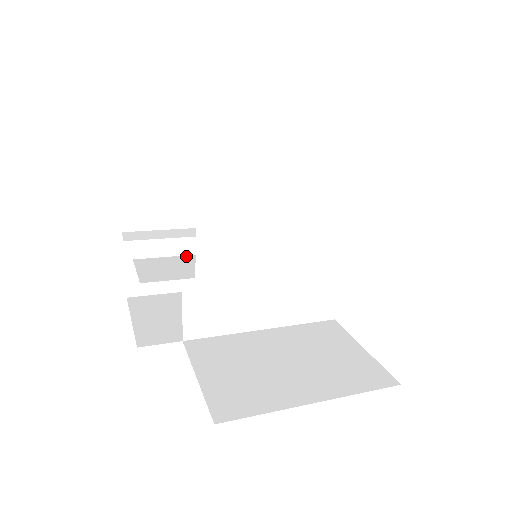
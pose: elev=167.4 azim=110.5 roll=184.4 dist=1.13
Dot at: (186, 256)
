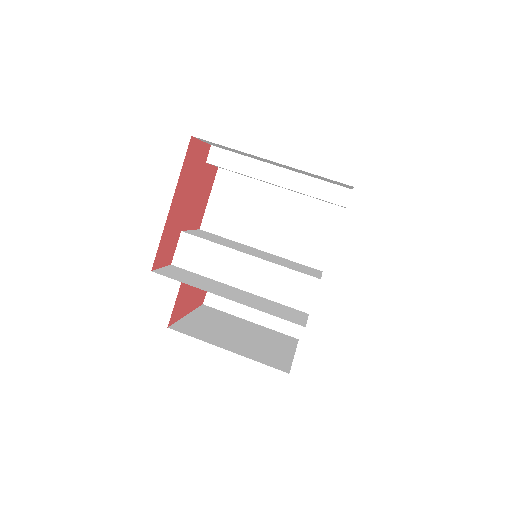
Dot at: (210, 243)
